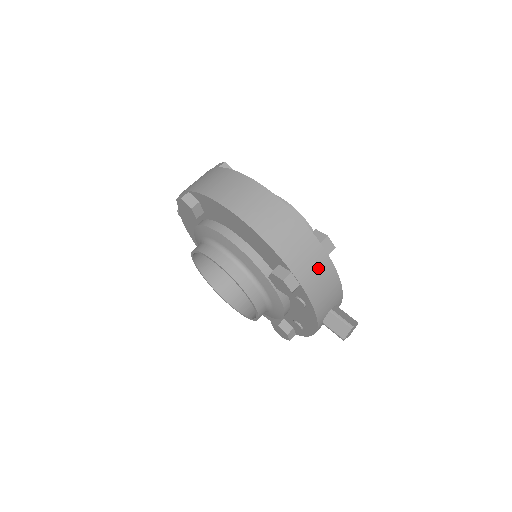
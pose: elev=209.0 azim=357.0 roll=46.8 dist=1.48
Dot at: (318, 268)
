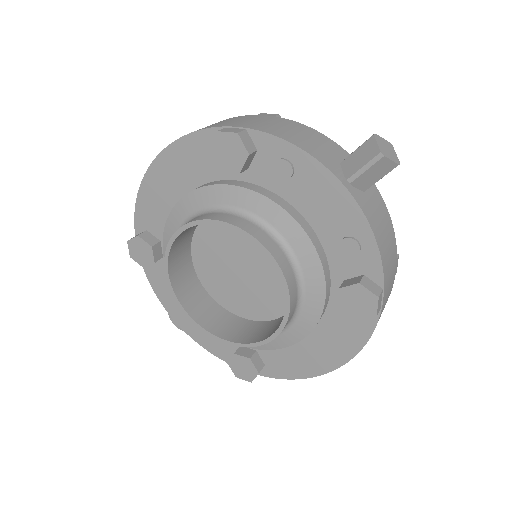
Dot at: (264, 121)
